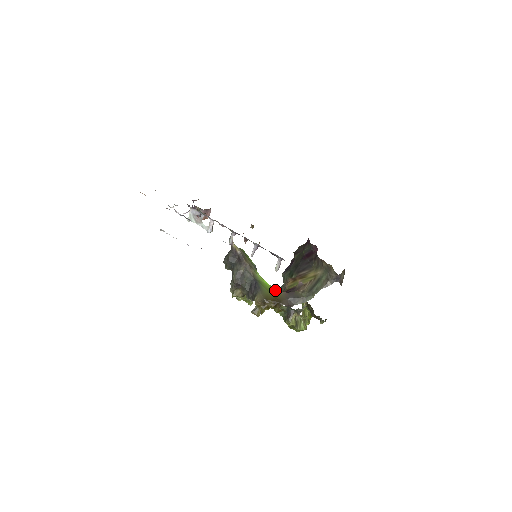
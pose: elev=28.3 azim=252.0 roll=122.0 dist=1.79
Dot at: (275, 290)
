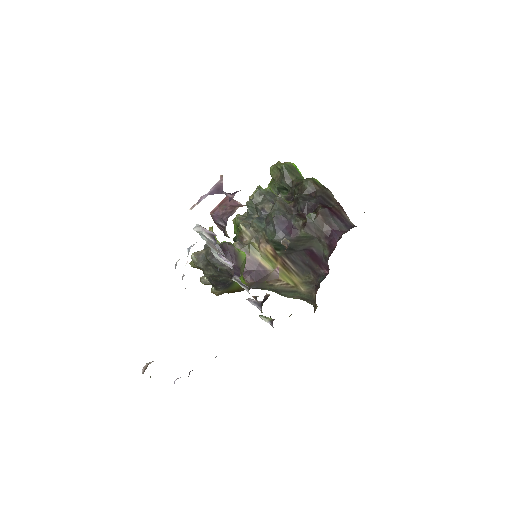
Dot at: (244, 283)
